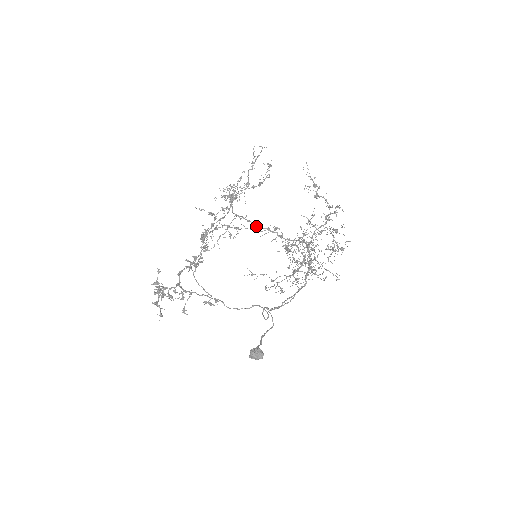
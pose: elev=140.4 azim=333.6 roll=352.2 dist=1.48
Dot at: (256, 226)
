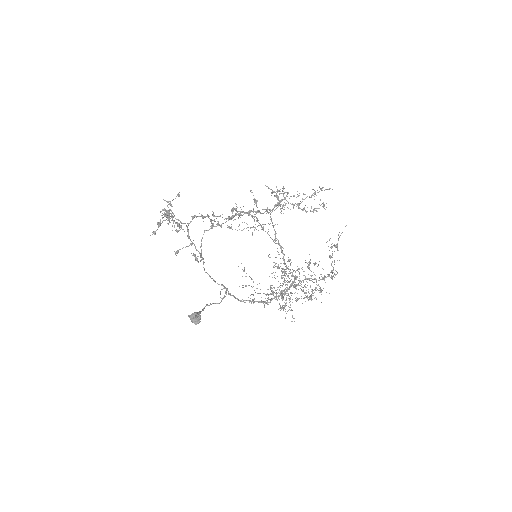
Dot at: (276, 240)
